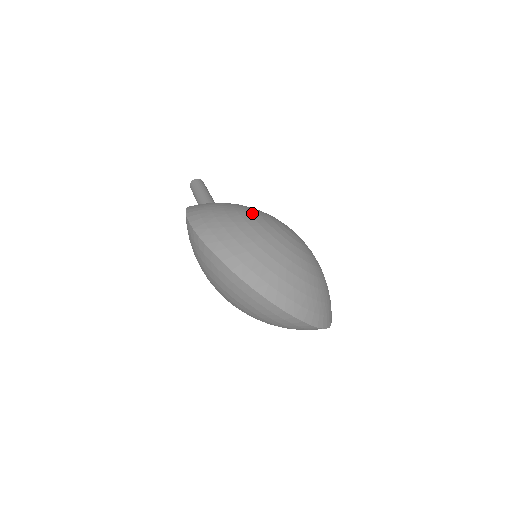
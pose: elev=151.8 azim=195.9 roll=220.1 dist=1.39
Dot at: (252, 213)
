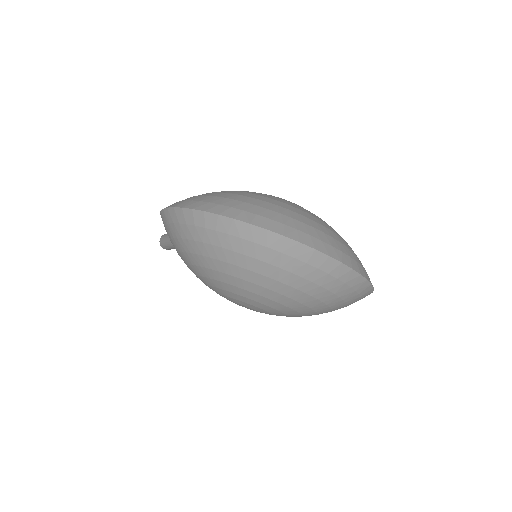
Dot at: occluded
